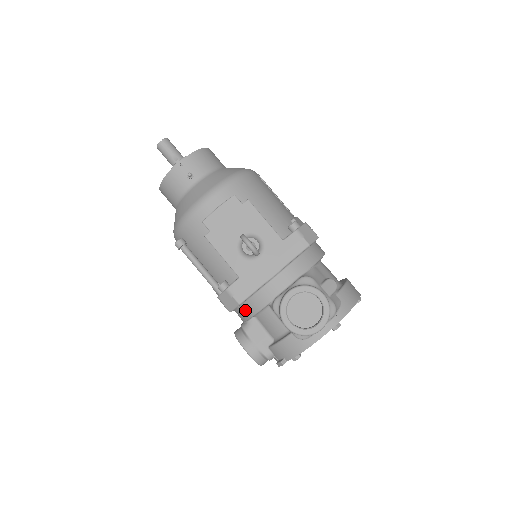
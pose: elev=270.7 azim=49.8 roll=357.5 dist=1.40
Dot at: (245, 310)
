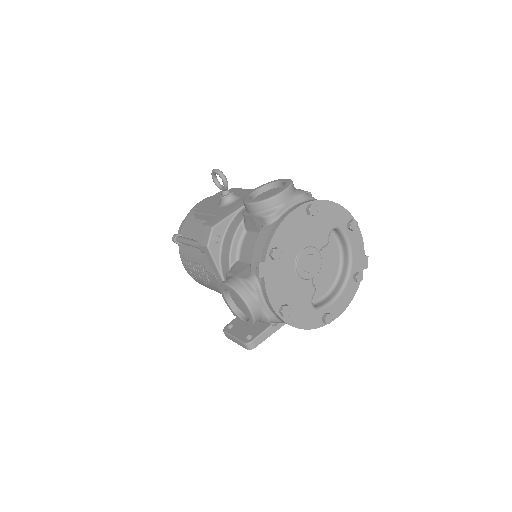
Dot at: (225, 249)
